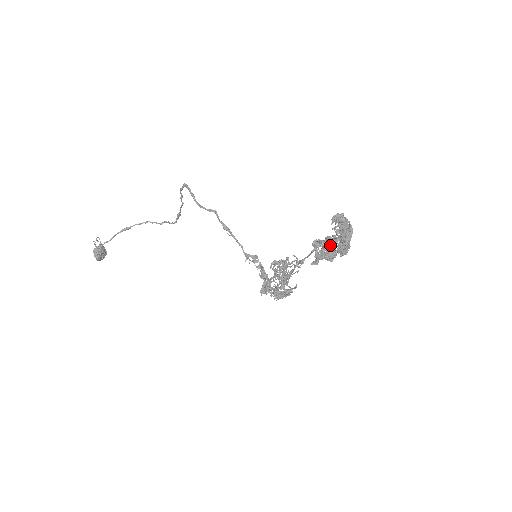
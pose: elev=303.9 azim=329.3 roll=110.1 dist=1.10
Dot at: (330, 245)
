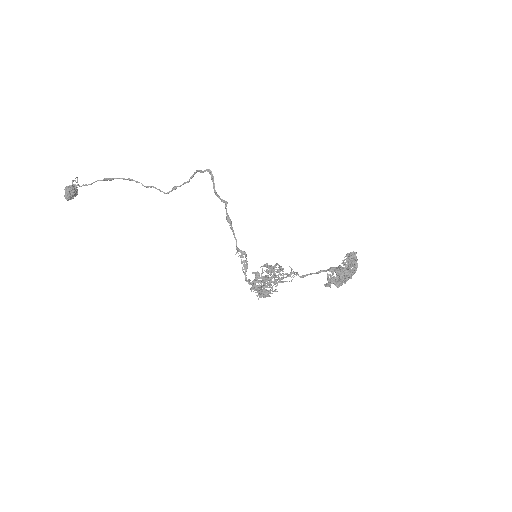
Dot at: (343, 275)
